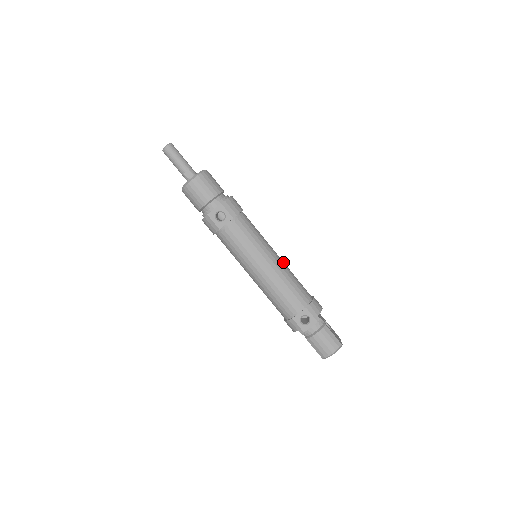
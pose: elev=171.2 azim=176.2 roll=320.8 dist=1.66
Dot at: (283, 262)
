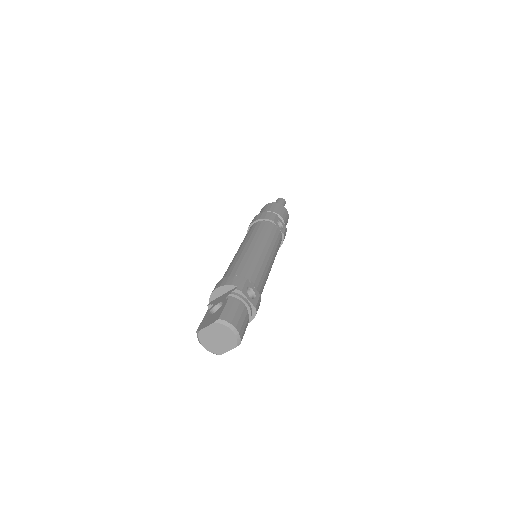
Dot at: occluded
